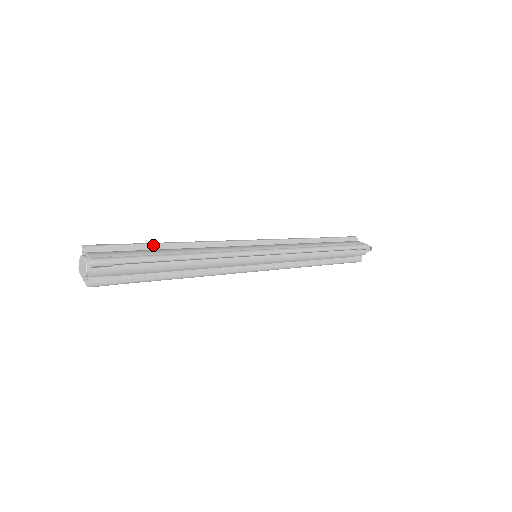
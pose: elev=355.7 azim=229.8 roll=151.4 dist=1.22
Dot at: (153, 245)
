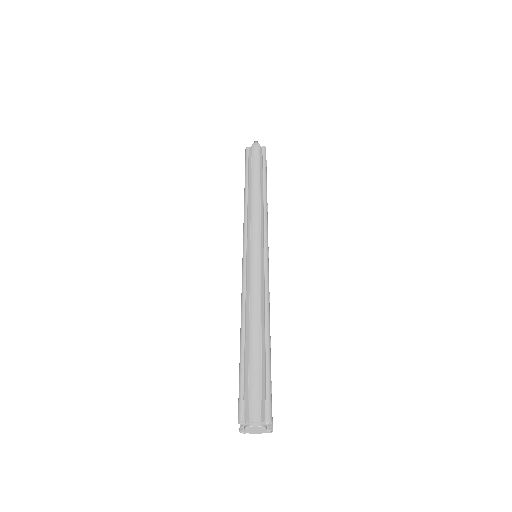
Dot at: (245, 351)
